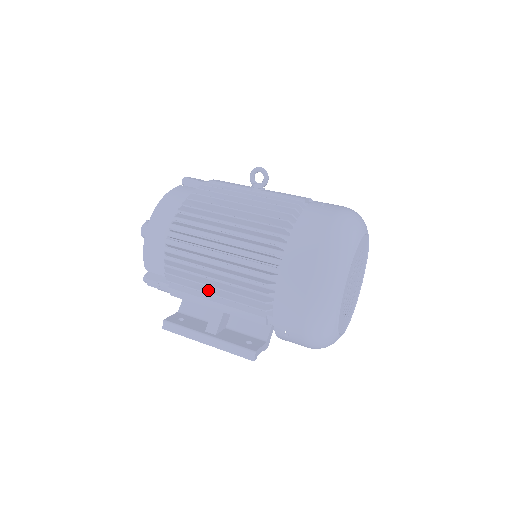
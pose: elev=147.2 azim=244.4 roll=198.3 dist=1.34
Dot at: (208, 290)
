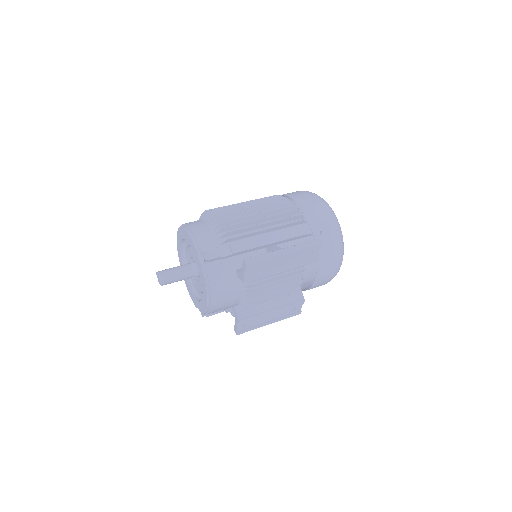
Dot at: (260, 231)
